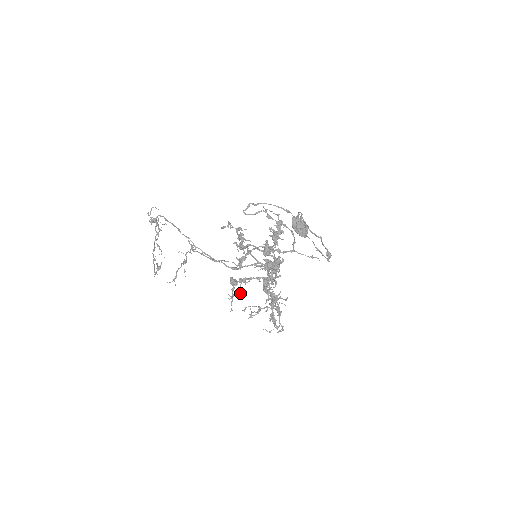
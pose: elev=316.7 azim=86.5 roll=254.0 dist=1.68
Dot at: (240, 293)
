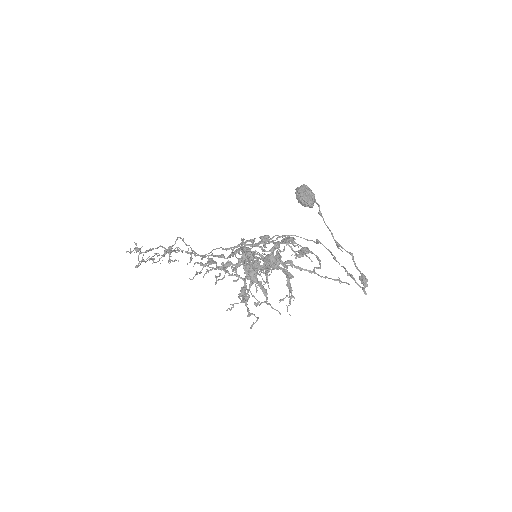
Dot at: occluded
